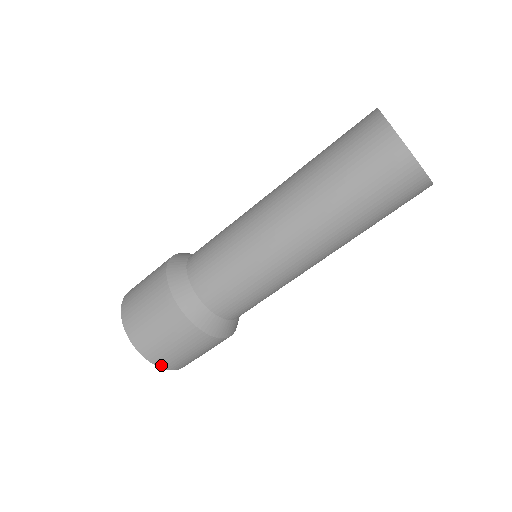
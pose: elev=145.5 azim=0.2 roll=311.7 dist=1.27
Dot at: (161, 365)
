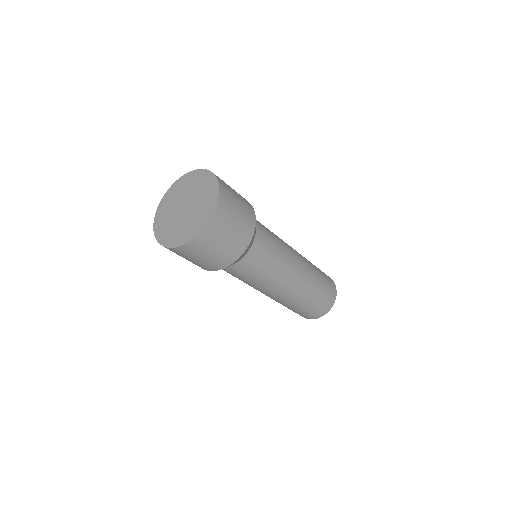
Dot at: (217, 210)
